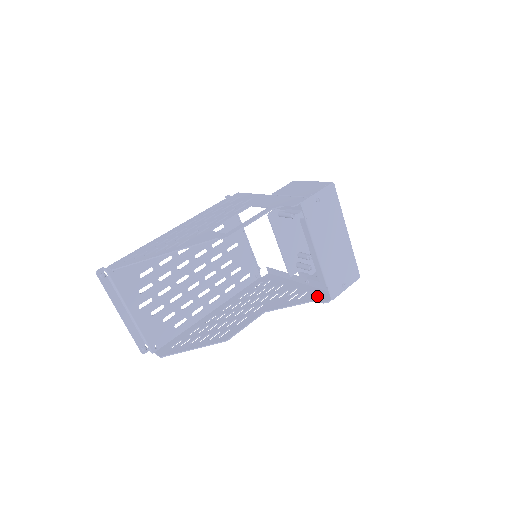
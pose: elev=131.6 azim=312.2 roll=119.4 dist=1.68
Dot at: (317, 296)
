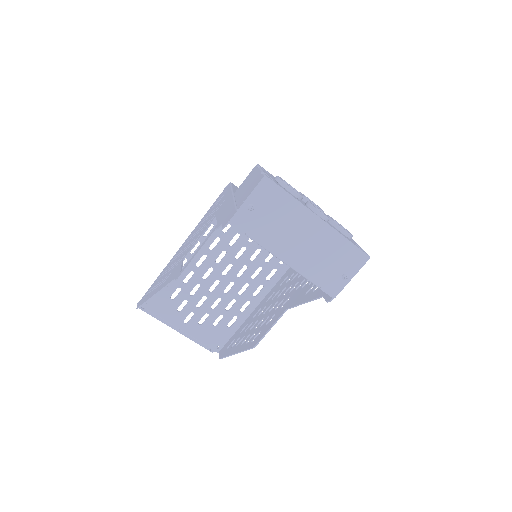
Dot at: occluded
